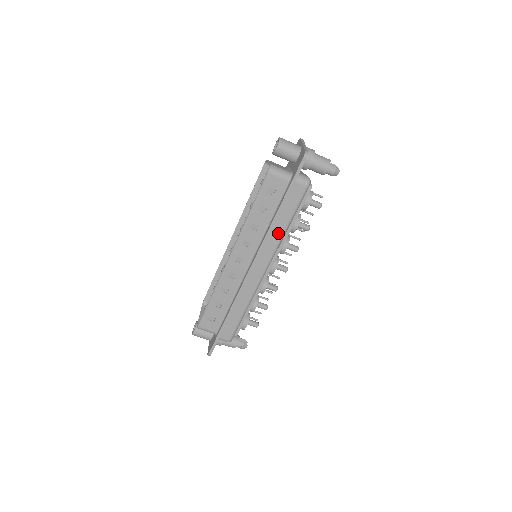
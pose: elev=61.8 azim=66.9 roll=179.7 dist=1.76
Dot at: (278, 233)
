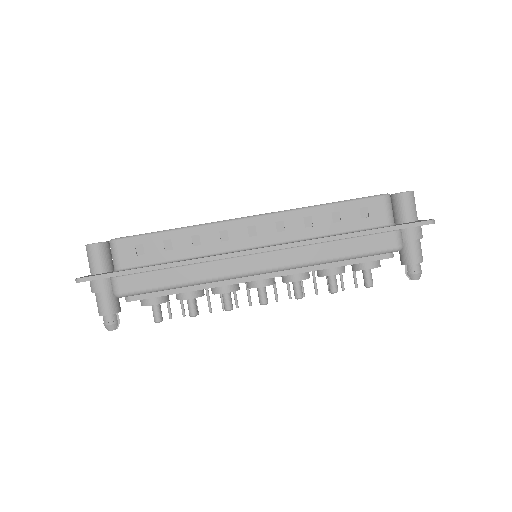
Dot at: (320, 254)
